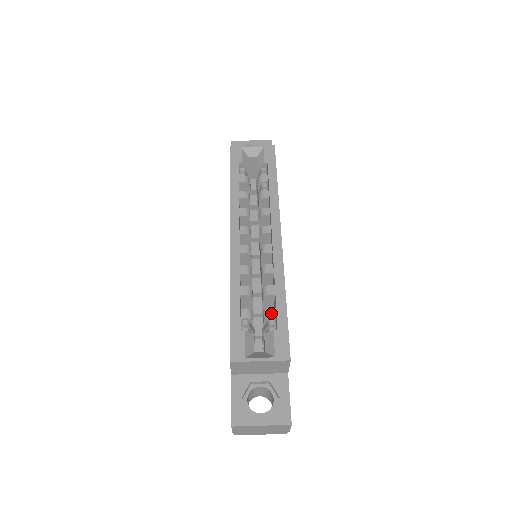
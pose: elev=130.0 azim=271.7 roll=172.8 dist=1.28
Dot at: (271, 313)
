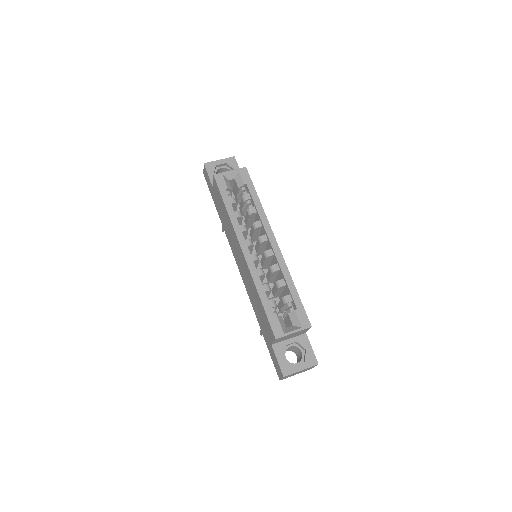
Dot at: (288, 299)
